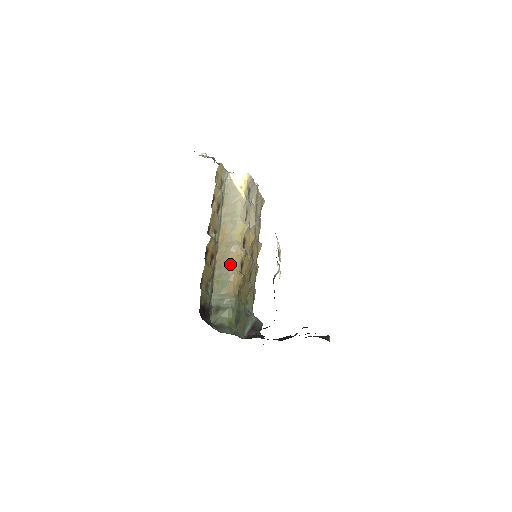
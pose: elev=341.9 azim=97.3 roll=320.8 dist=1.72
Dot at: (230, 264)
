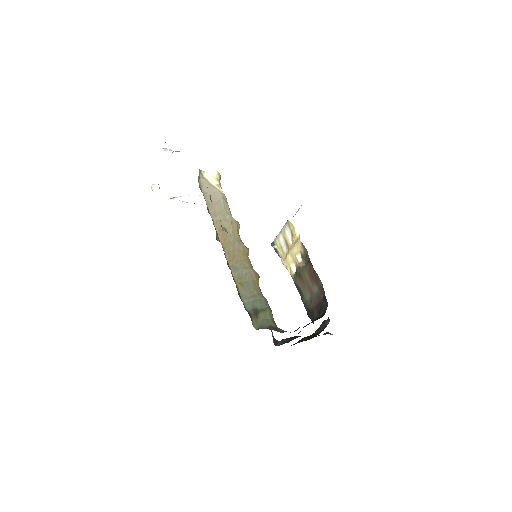
Dot at: (245, 263)
